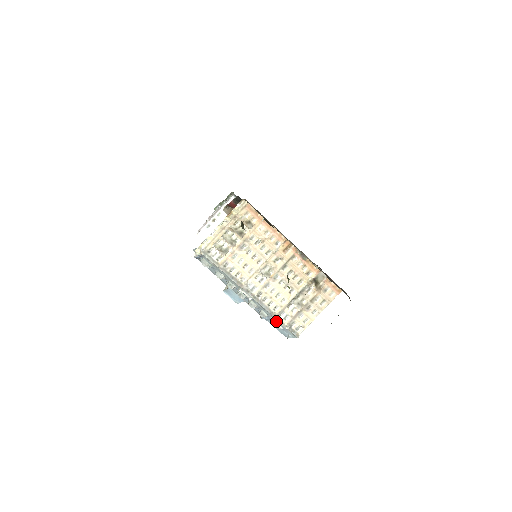
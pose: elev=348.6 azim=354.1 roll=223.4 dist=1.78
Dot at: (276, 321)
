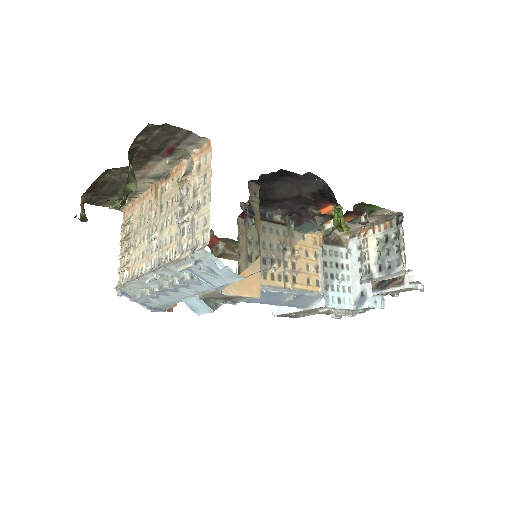
Dot at: (180, 265)
